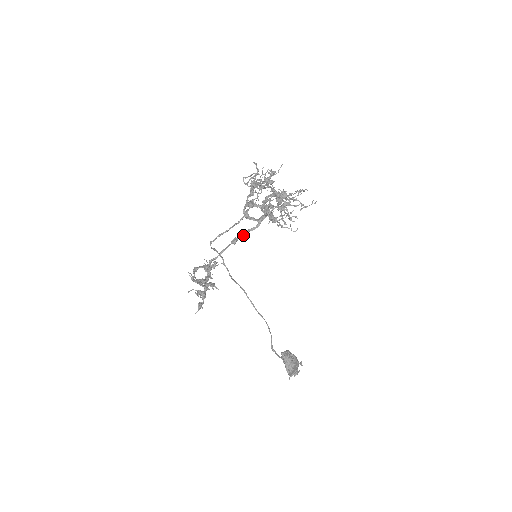
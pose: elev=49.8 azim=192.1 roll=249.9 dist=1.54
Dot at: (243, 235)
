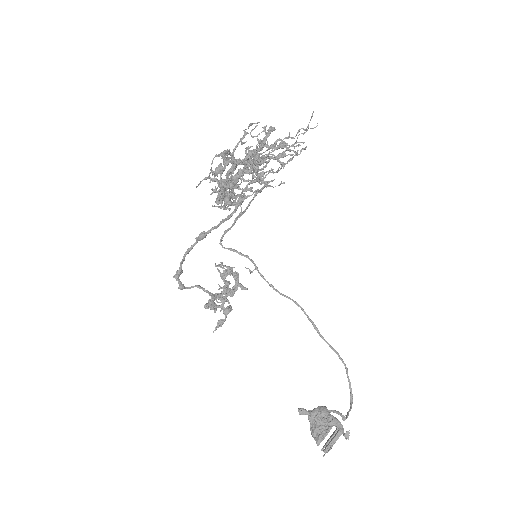
Dot at: (217, 227)
